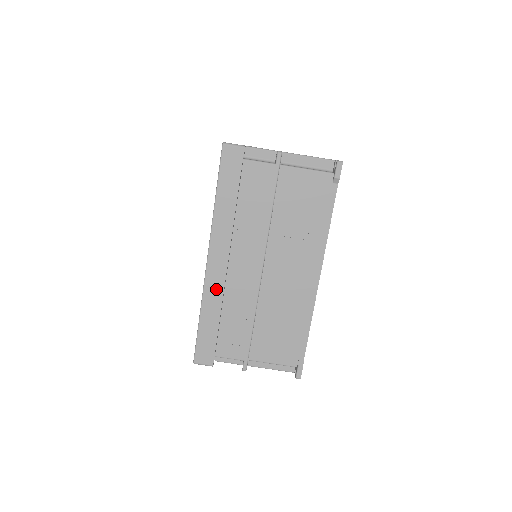
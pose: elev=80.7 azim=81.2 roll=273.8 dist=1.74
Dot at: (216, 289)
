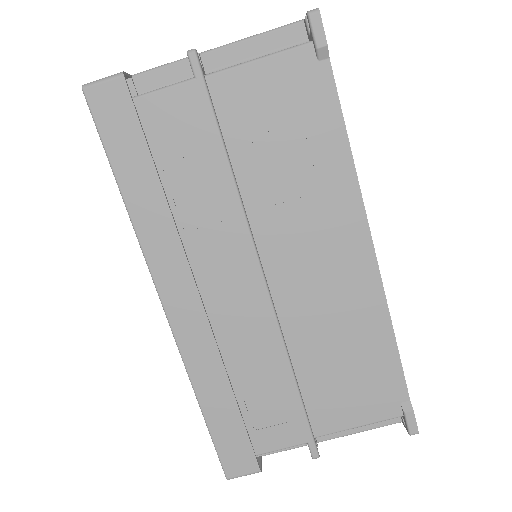
Dot at: (202, 348)
